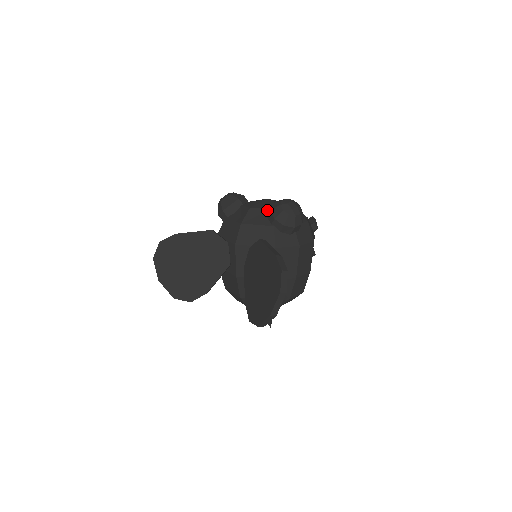
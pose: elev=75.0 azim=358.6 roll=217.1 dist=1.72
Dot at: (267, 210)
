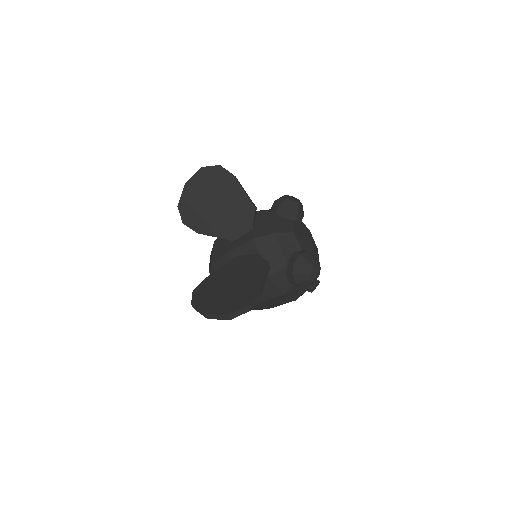
Dot at: (300, 249)
